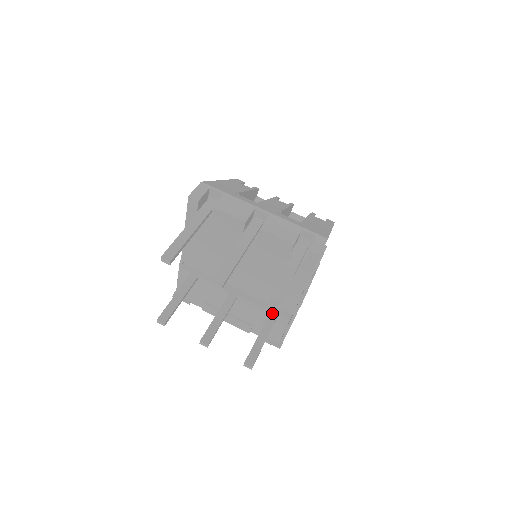
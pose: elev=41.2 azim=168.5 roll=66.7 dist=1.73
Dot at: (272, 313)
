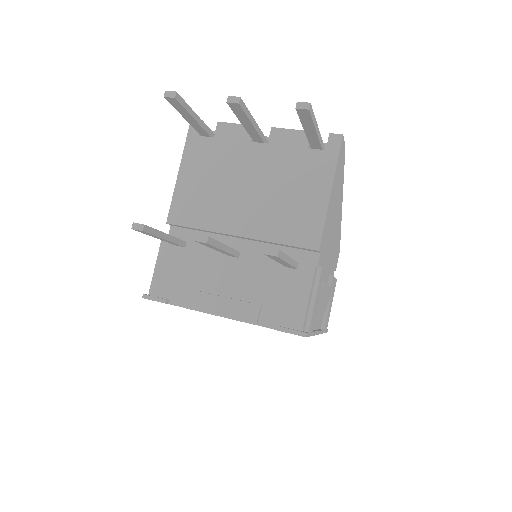
Dot at: (306, 107)
